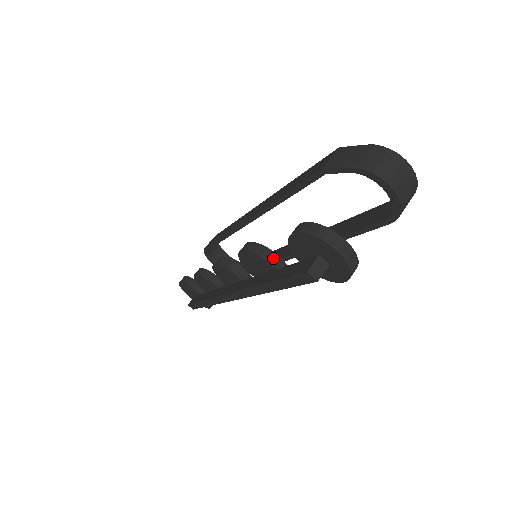
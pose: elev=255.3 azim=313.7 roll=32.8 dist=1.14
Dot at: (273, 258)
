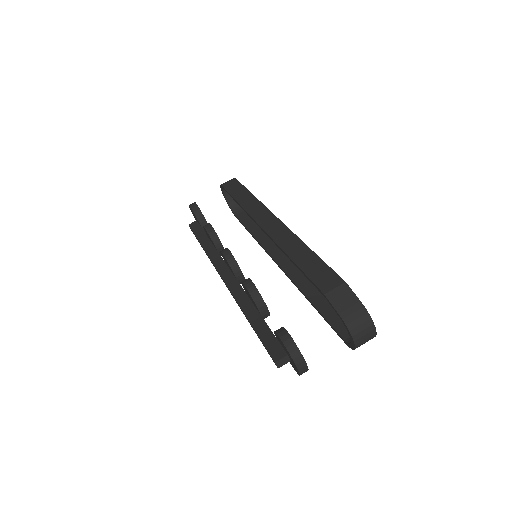
Dot at: (263, 308)
